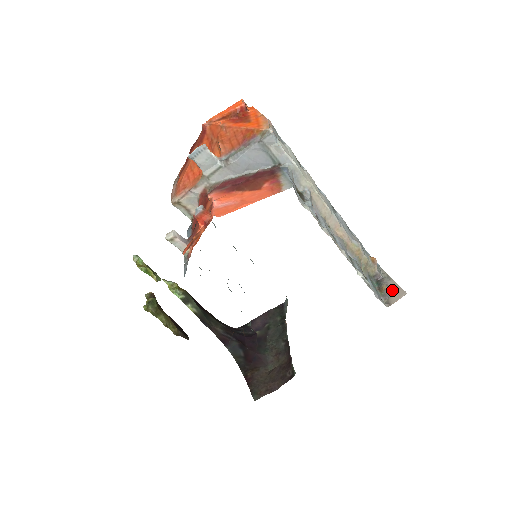
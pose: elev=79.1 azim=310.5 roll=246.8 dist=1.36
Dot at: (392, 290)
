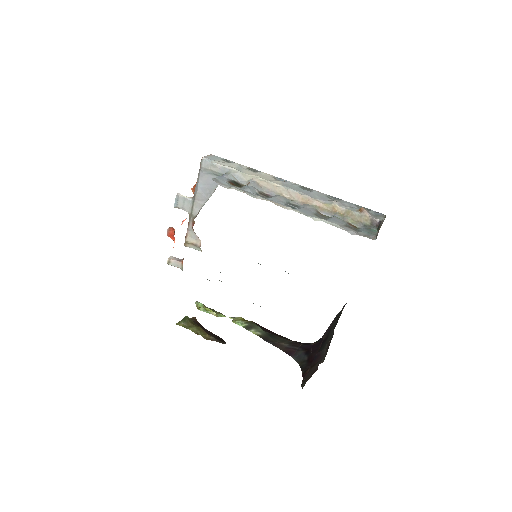
Dot at: occluded
